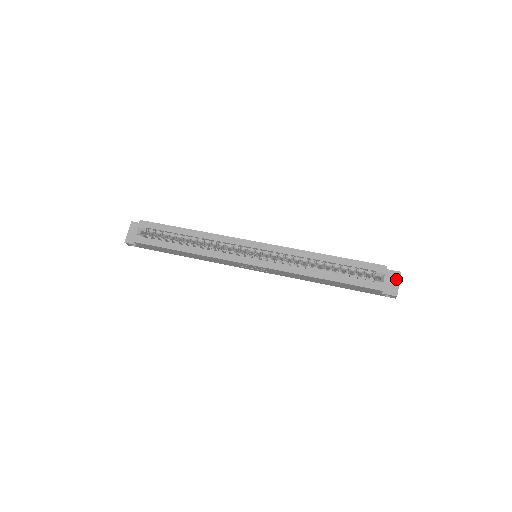
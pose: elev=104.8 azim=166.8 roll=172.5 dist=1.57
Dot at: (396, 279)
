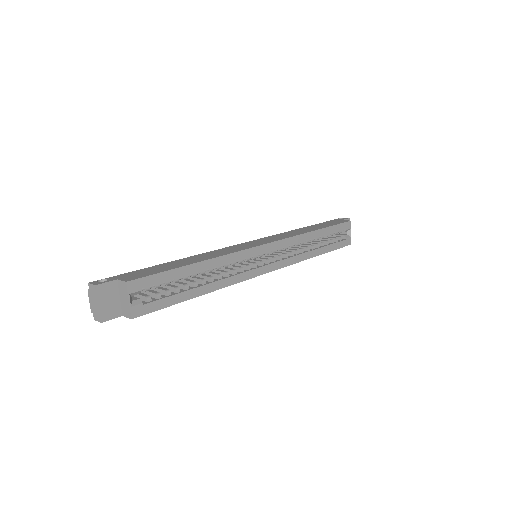
Dot at: occluded
